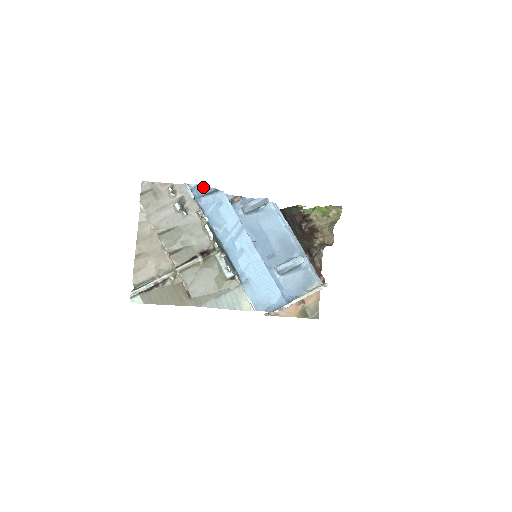
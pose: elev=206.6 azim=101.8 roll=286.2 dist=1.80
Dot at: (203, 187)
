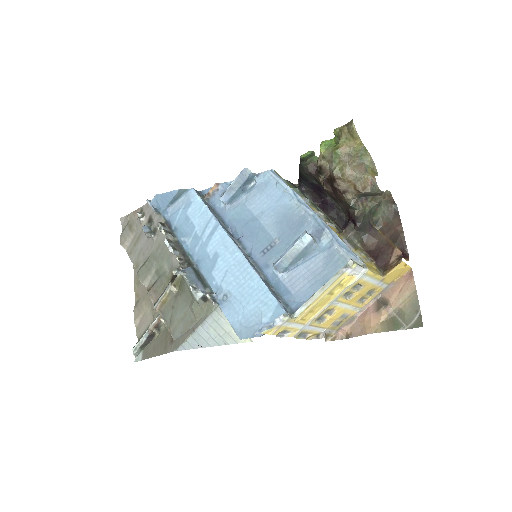
Dot at: (164, 195)
